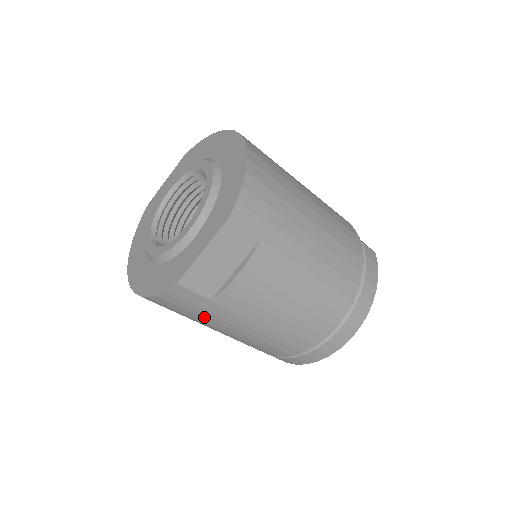
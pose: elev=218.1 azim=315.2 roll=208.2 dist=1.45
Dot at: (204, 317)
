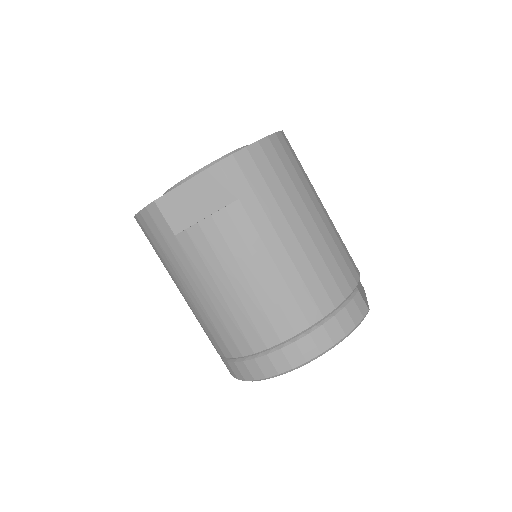
Dot at: (169, 258)
